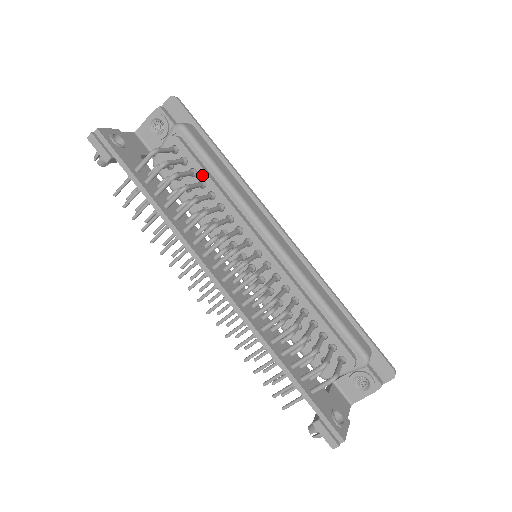
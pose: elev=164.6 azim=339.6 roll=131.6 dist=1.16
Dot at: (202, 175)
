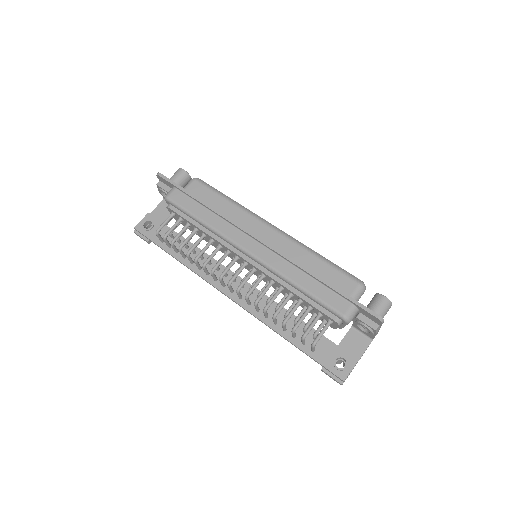
Dot at: (192, 225)
